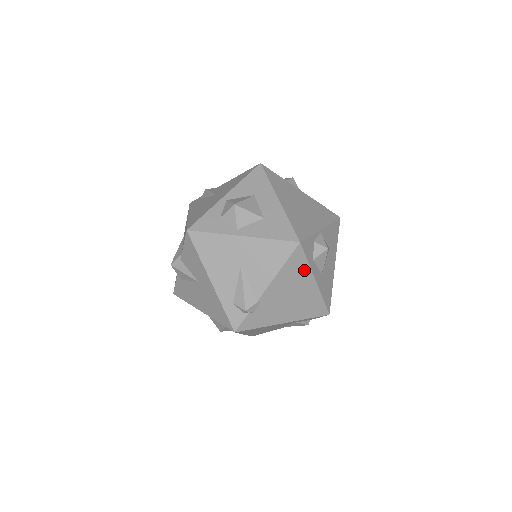
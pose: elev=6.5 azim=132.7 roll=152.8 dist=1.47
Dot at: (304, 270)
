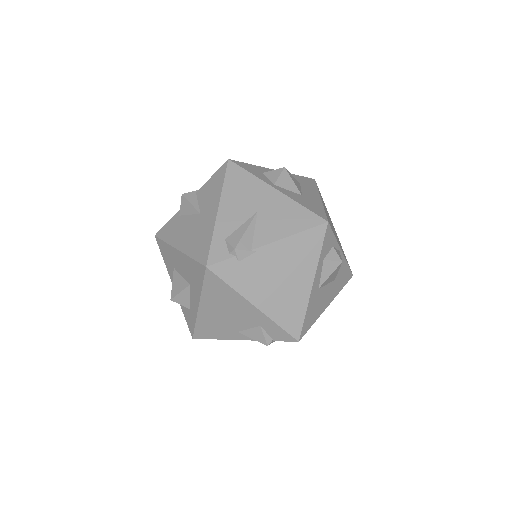
Dot at: (312, 258)
